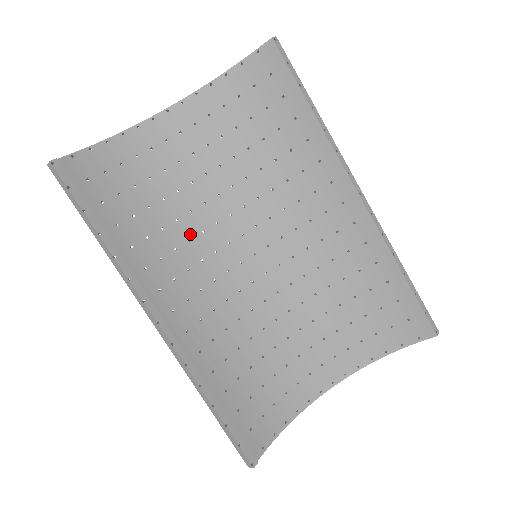
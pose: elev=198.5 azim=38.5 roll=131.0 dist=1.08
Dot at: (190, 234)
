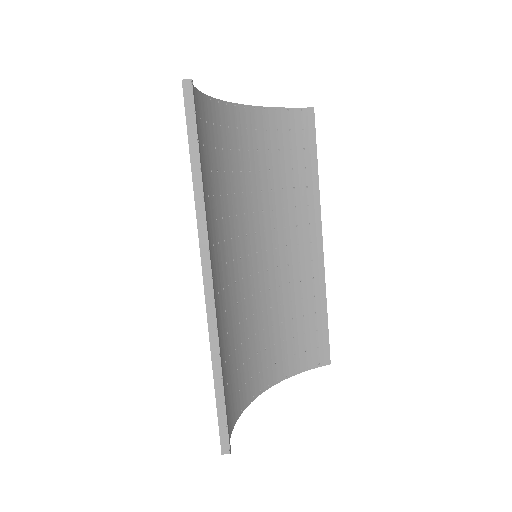
Dot at: (223, 213)
